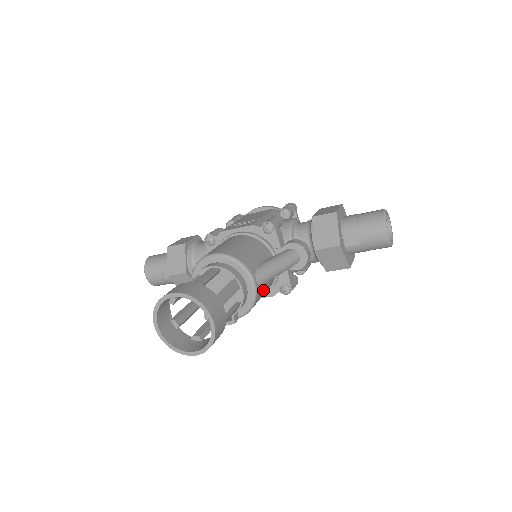
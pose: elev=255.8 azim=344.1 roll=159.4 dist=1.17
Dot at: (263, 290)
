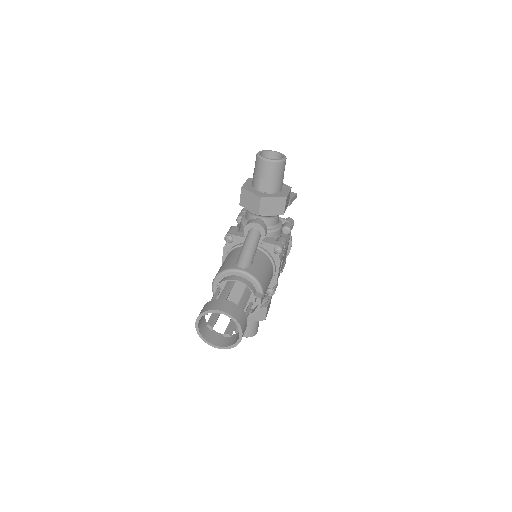
Dot at: (257, 267)
